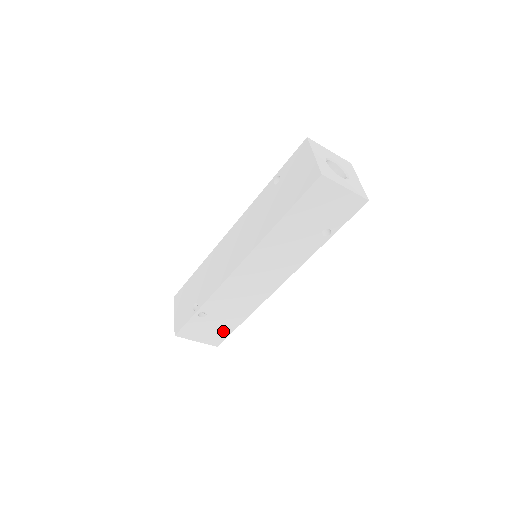
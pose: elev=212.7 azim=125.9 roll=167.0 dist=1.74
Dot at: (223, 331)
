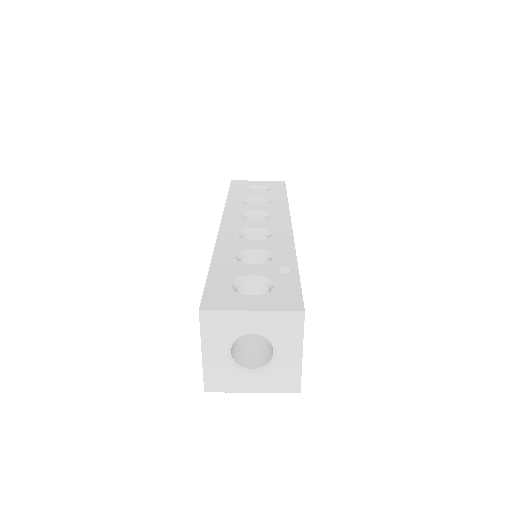
Dot at: occluded
